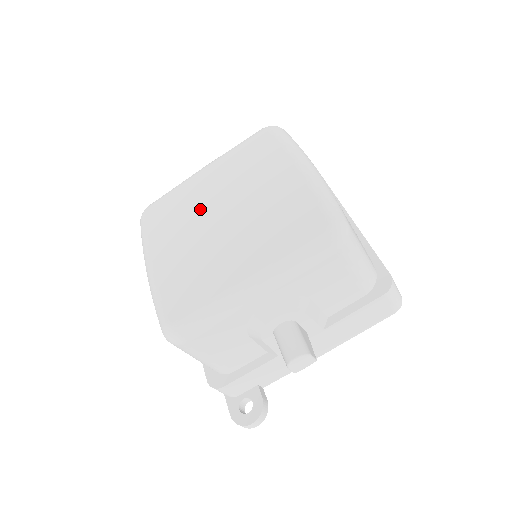
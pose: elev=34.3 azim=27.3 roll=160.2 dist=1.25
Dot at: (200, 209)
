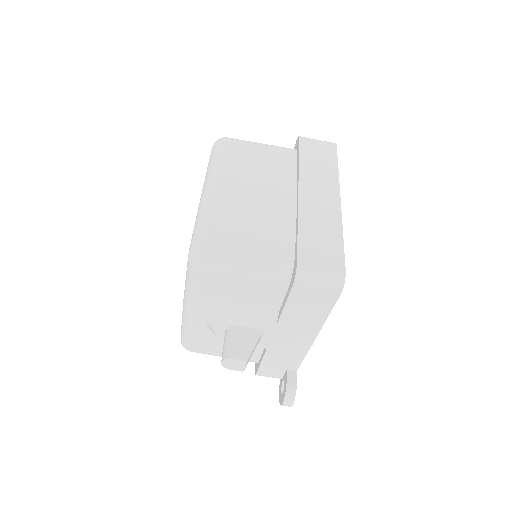
Dot at: occluded
